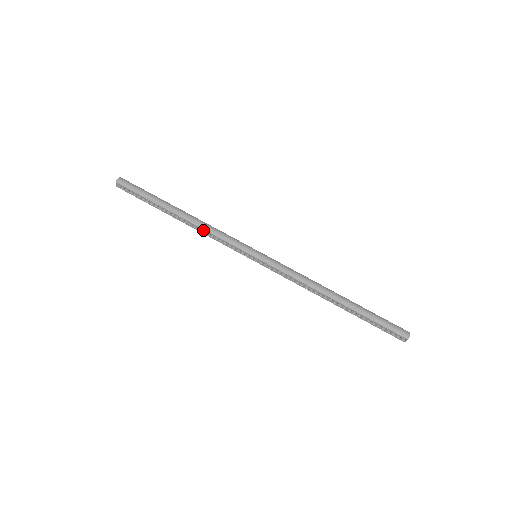
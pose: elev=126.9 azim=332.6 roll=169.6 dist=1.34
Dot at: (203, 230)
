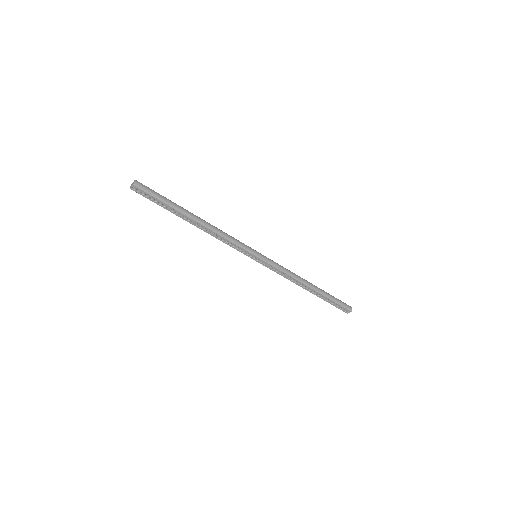
Dot at: (214, 234)
